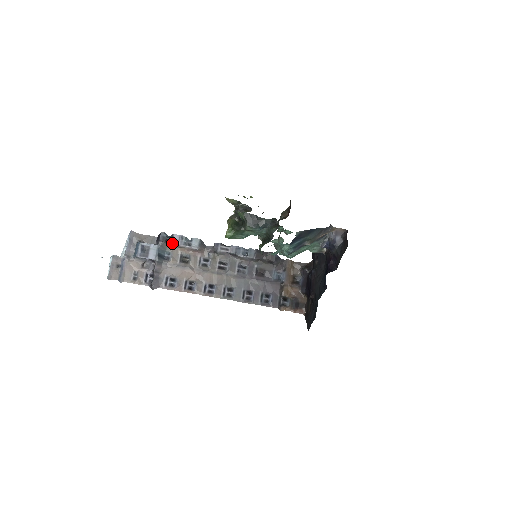
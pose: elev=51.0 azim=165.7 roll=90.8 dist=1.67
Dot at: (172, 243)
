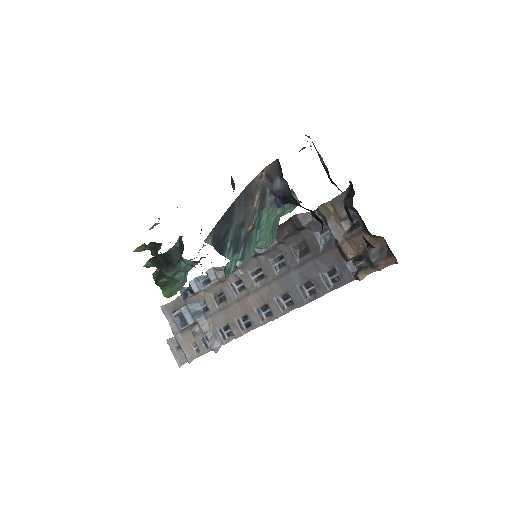
Dot at: (194, 293)
